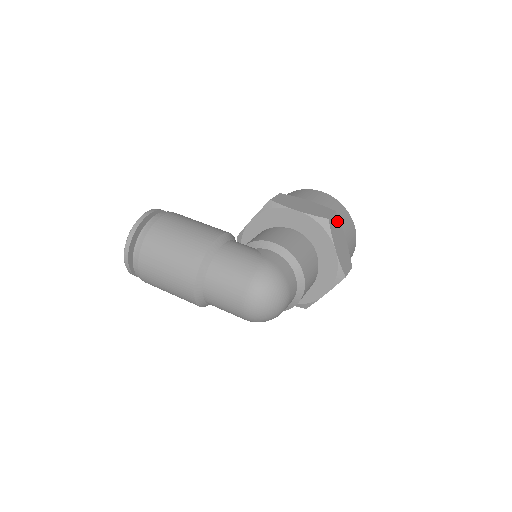
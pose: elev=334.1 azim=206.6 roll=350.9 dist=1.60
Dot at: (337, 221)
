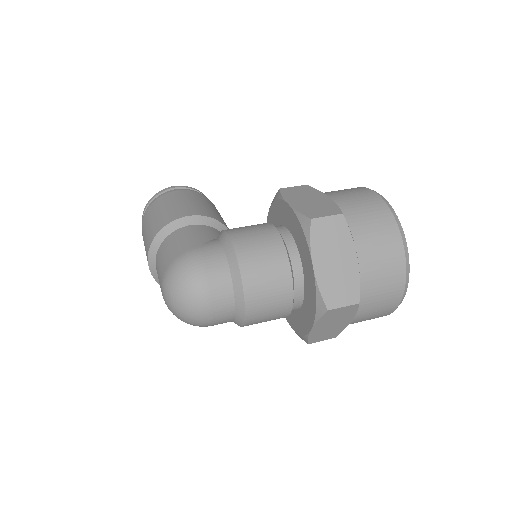
Dot at: (340, 228)
